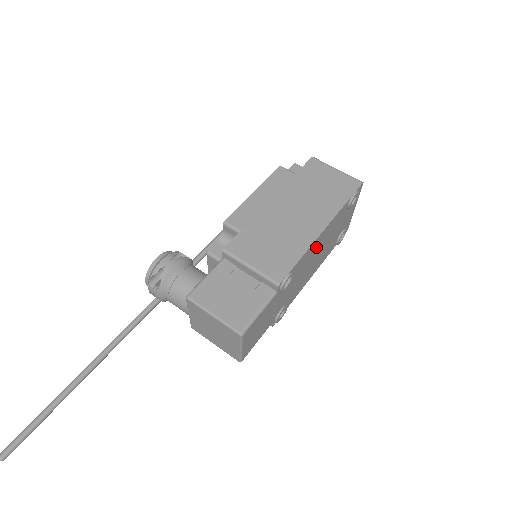
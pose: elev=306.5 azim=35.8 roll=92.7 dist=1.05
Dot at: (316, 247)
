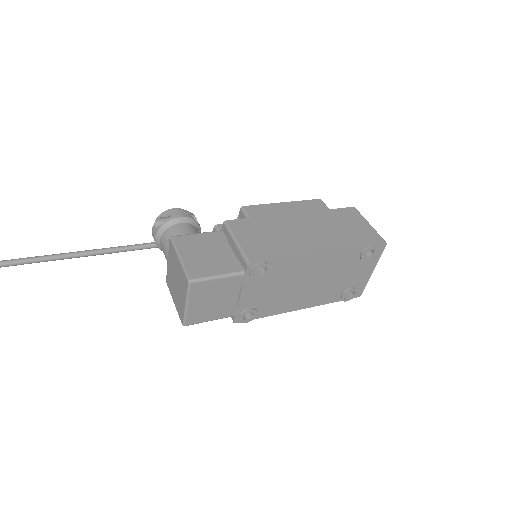
Dot at: (308, 268)
